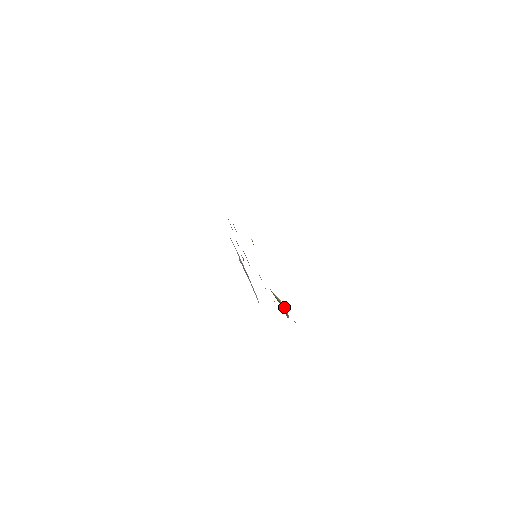
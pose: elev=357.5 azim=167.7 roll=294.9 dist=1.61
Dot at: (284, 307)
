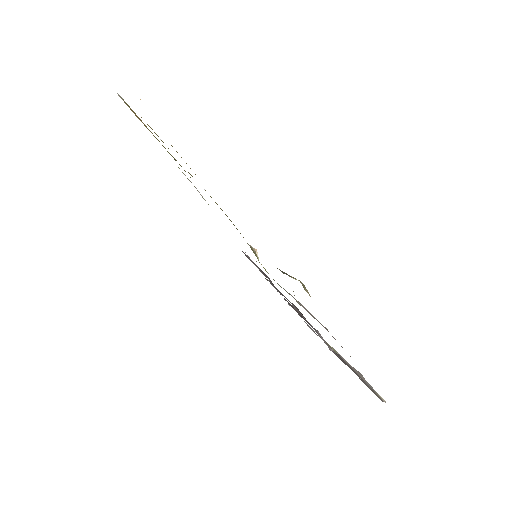
Dot at: occluded
